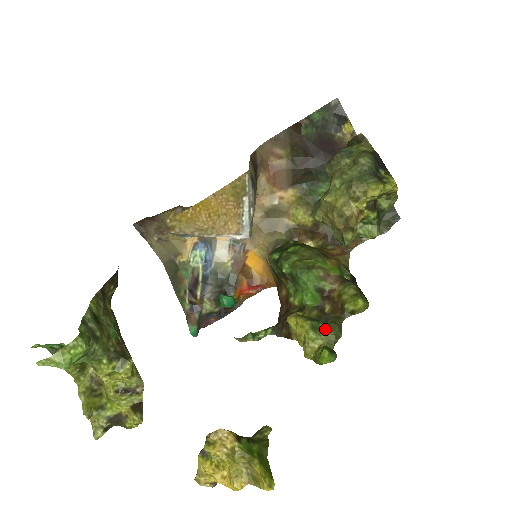
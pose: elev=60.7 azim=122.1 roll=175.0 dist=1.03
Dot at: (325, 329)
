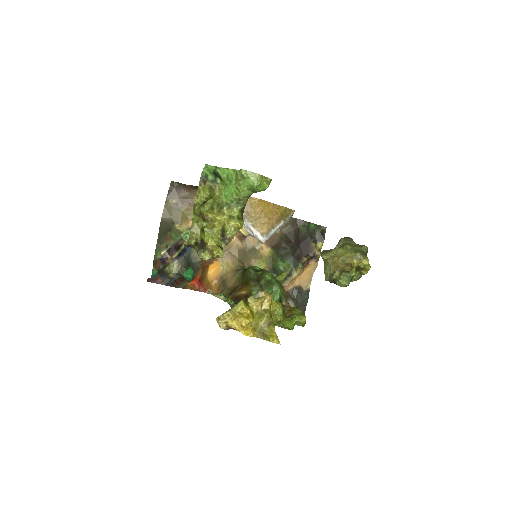
Dot at: (286, 316)
